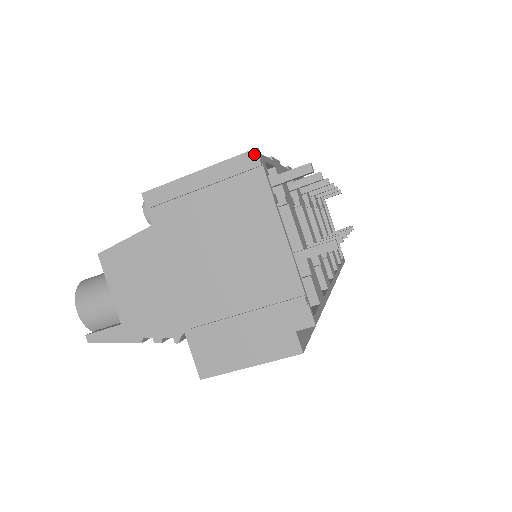
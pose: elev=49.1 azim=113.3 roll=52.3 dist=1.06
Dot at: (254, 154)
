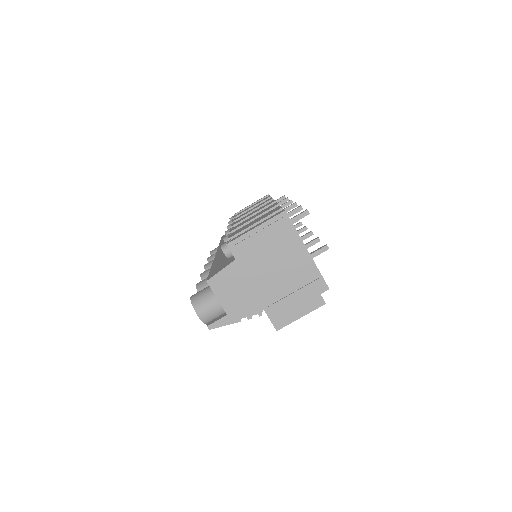
Dot at: (284, 214)
